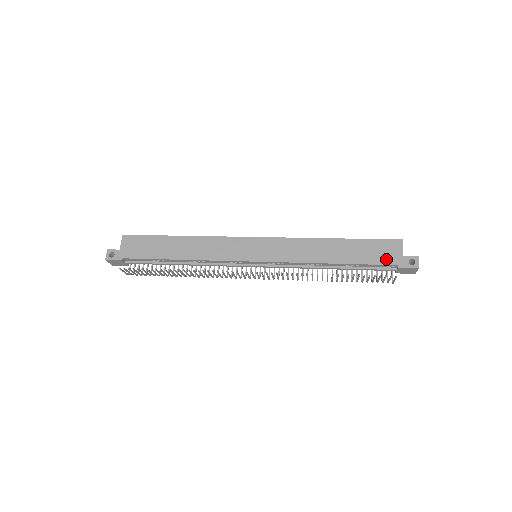
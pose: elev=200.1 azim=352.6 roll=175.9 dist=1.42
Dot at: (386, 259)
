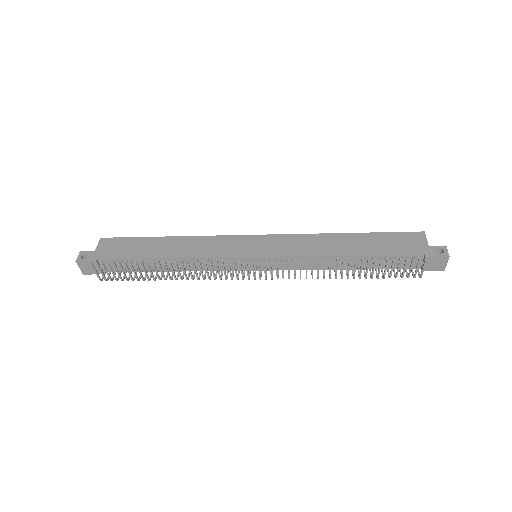
Dot at: (409, 249)
